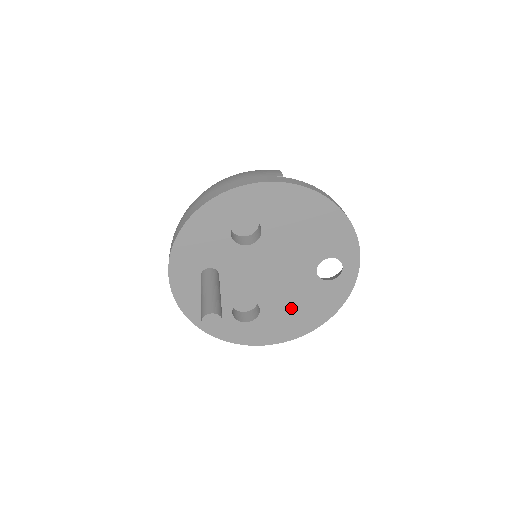
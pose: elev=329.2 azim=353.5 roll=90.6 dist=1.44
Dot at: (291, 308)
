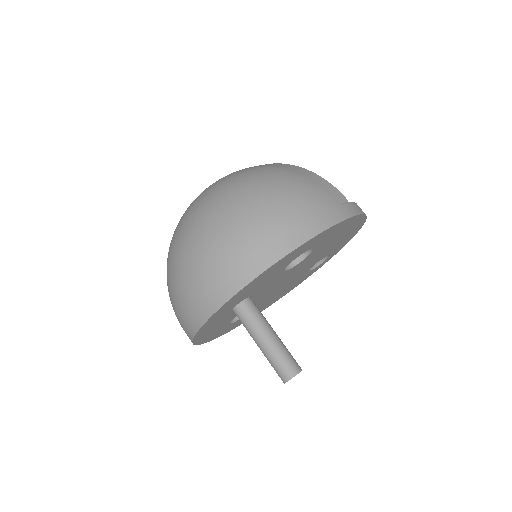
Dot at: (272, 298)
